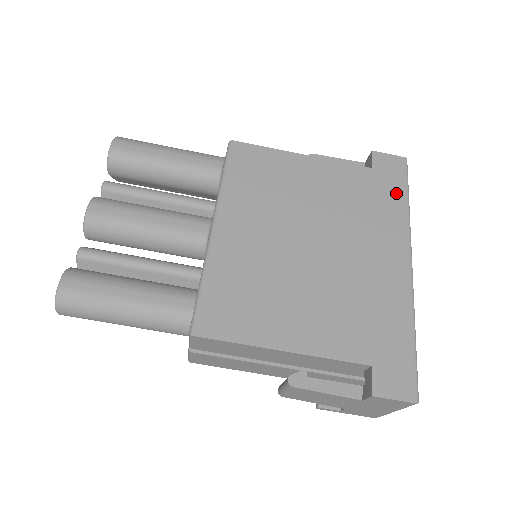
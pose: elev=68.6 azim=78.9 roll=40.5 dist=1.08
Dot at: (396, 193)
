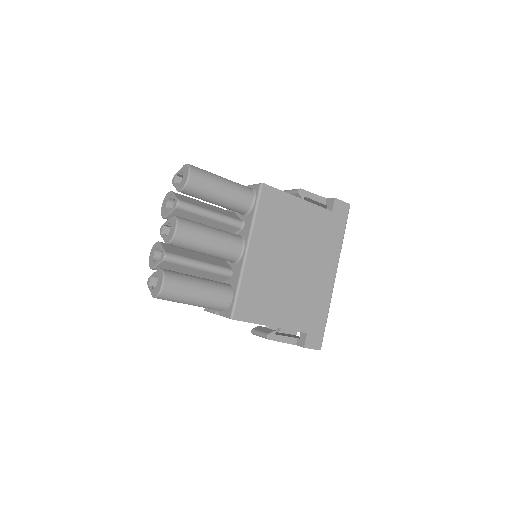
Dot at: (340, 230)
